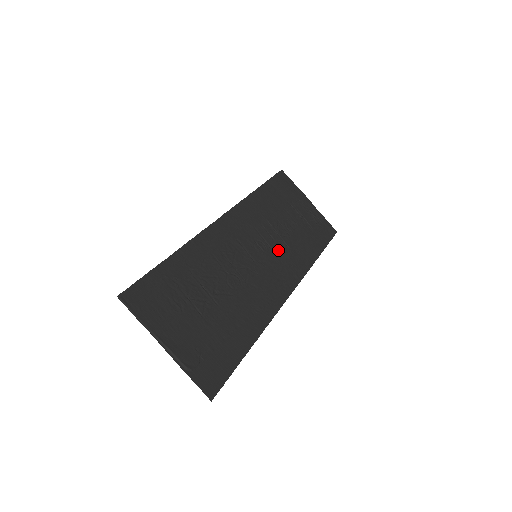
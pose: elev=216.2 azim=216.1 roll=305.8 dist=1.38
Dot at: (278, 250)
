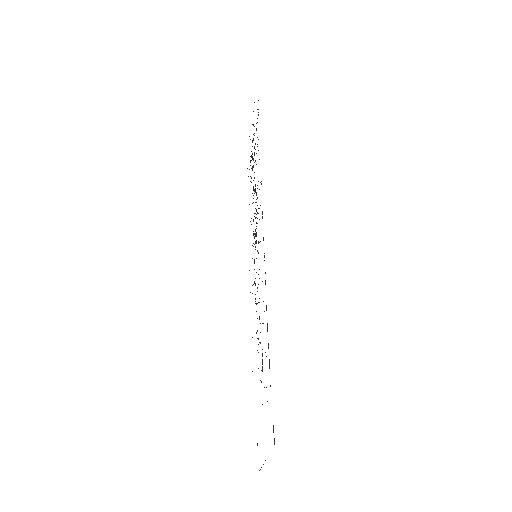
Dot at: (254, 233)
